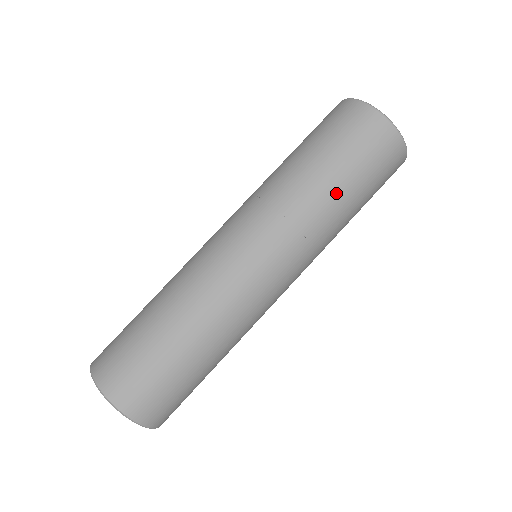
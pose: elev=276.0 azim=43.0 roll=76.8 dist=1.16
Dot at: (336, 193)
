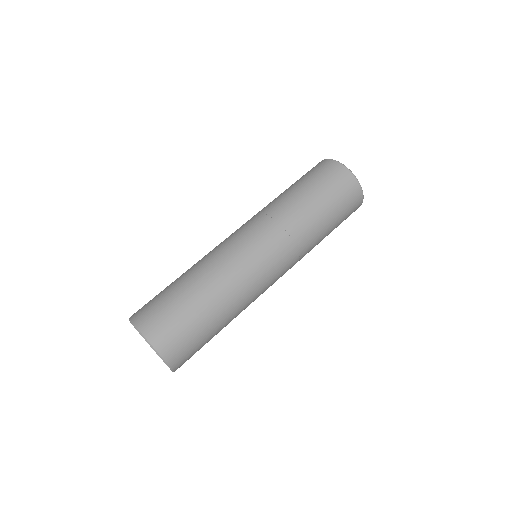
Dot at: (316, 214)
